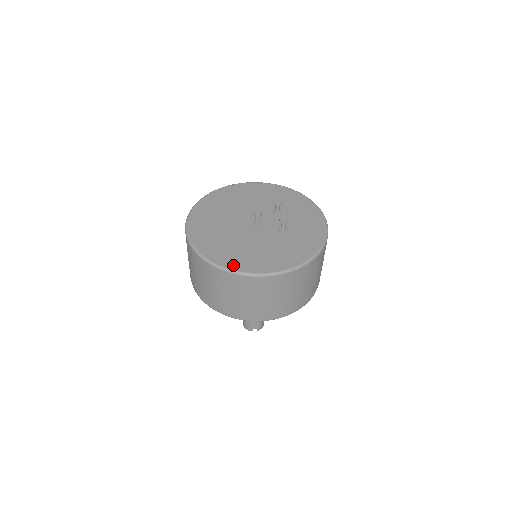
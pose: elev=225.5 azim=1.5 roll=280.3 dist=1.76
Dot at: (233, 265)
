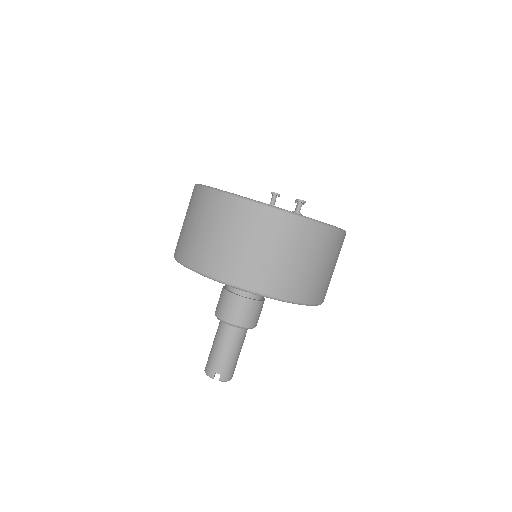
Dot at: occluded
